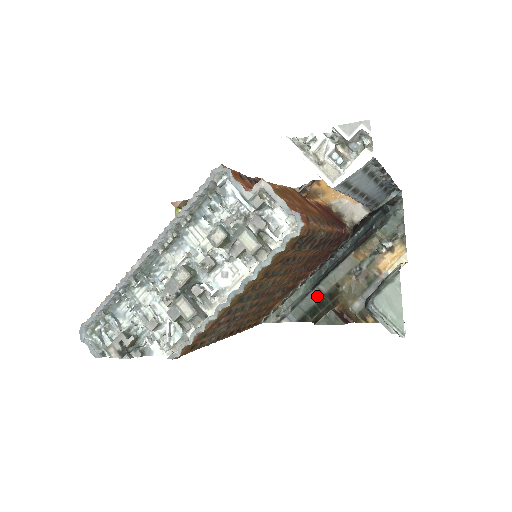
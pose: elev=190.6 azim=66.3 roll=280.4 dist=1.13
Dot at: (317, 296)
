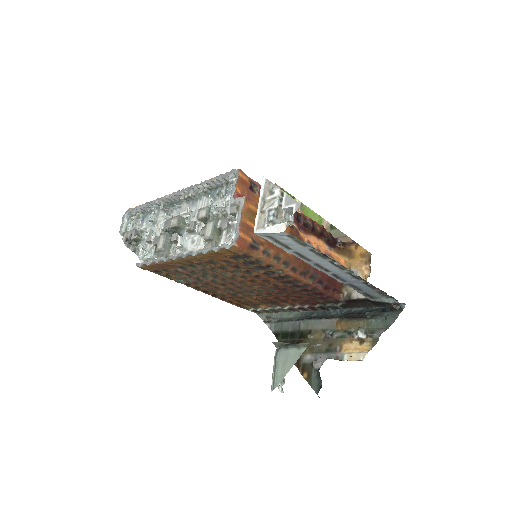
Dot at: (295, 327)
